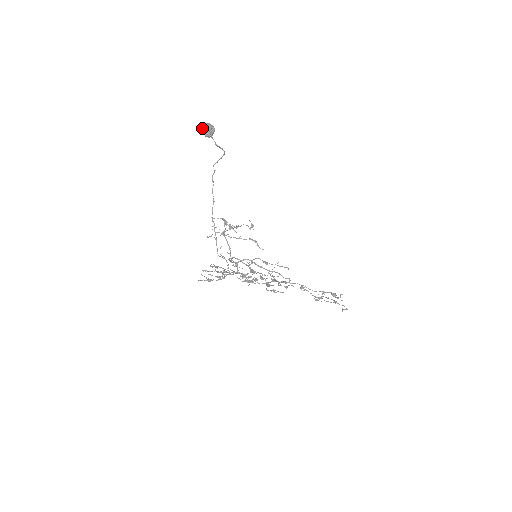
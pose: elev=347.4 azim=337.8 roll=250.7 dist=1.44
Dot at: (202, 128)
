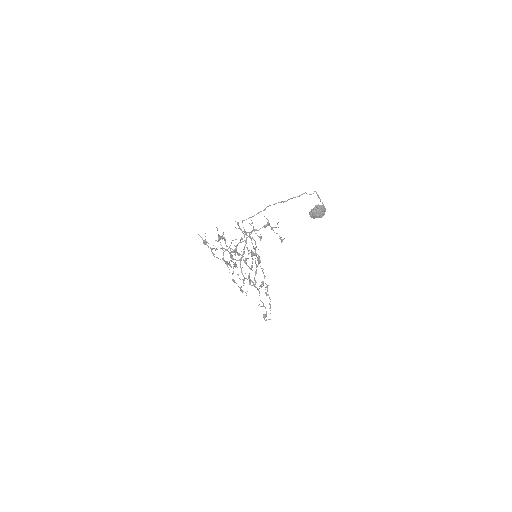
Dot at: (315, 208)
